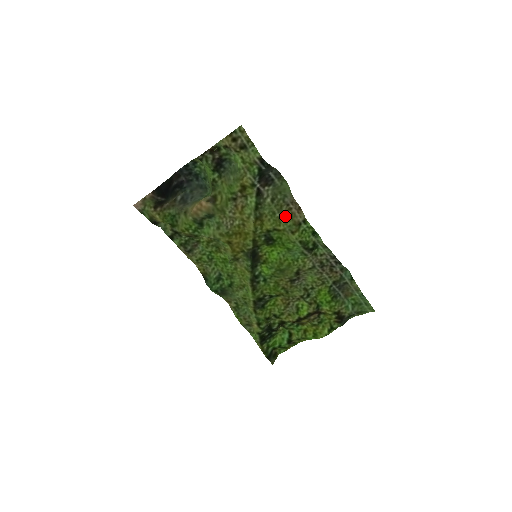
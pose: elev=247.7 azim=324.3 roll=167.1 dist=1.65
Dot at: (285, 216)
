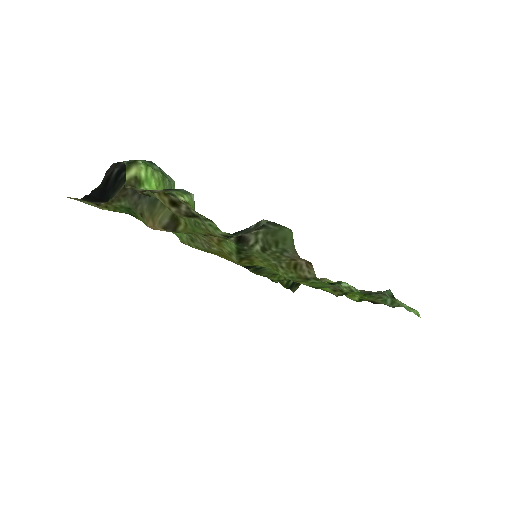
Dot at: (285, 266)
